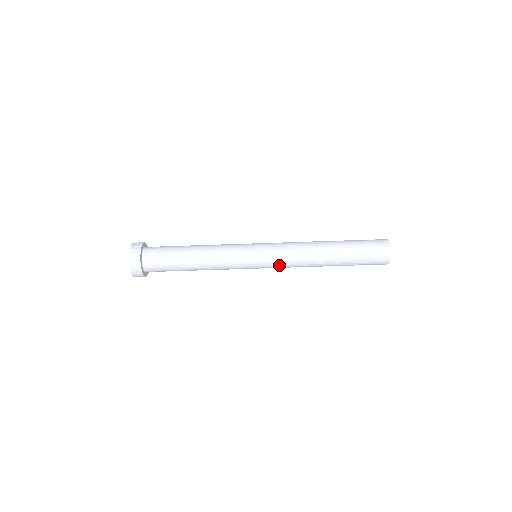
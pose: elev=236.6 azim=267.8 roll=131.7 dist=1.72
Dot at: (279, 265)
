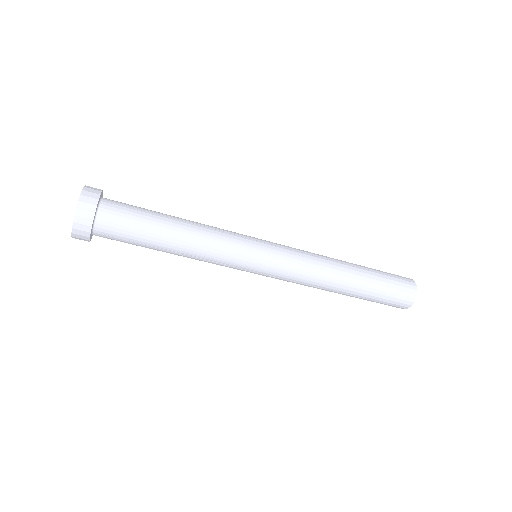
Dot at: (283, 279)
